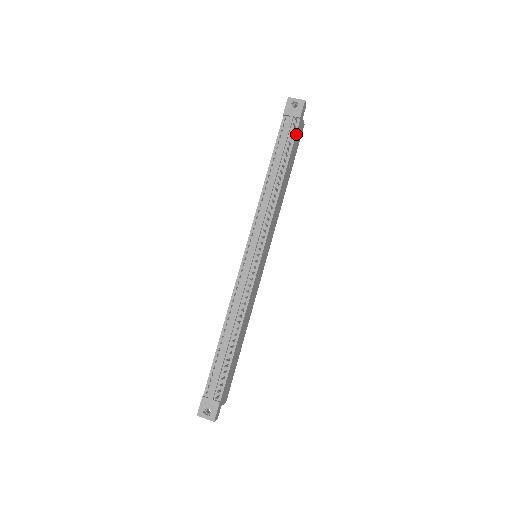
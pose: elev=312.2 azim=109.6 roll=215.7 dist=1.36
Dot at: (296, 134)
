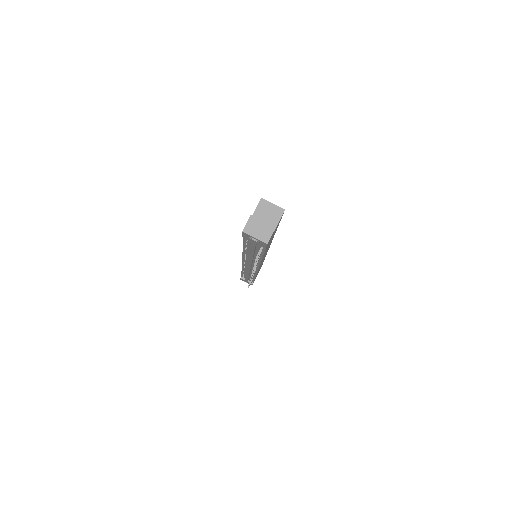
Dot at: occluded
